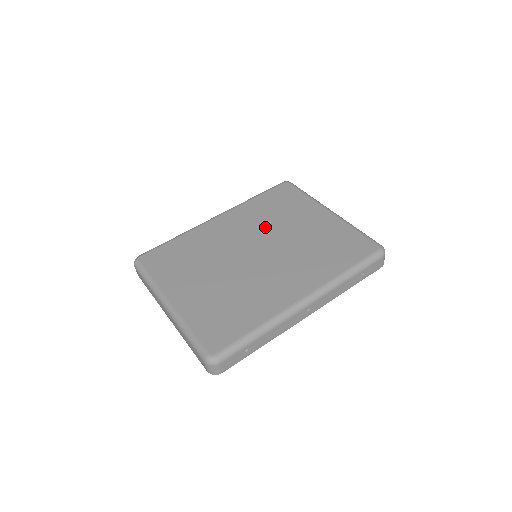
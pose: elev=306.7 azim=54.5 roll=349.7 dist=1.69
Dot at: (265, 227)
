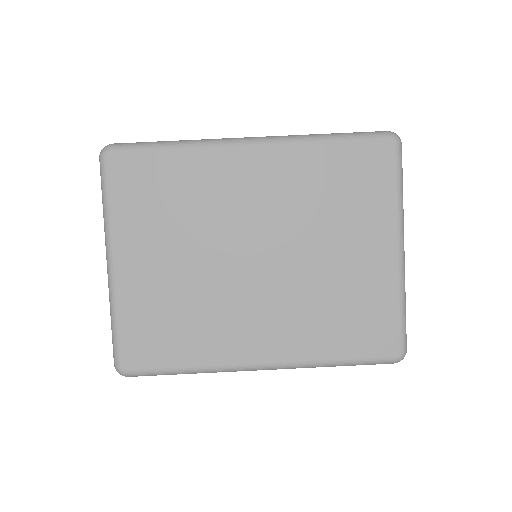
Dot at: (299, 217)
